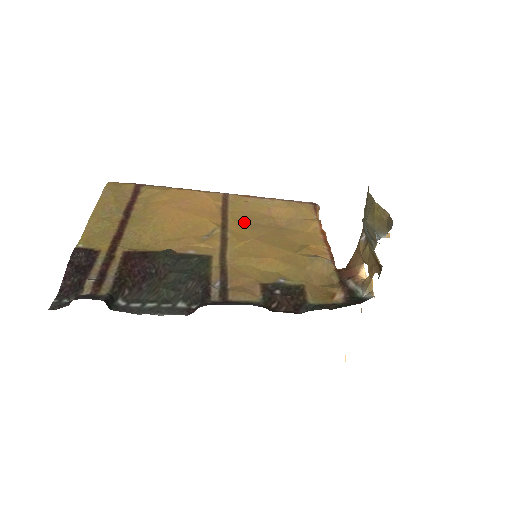
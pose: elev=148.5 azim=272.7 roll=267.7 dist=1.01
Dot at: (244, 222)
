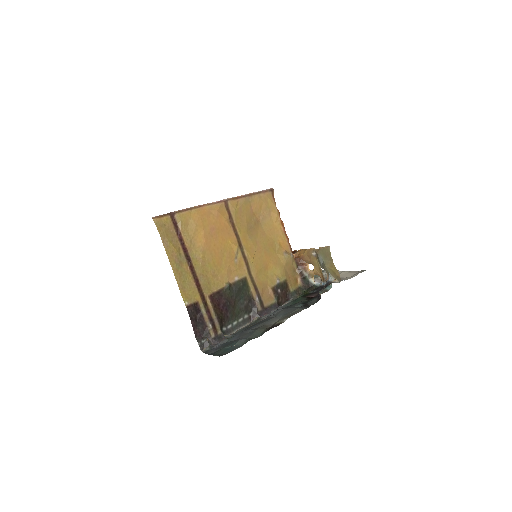
Dot at: (246, 232)
